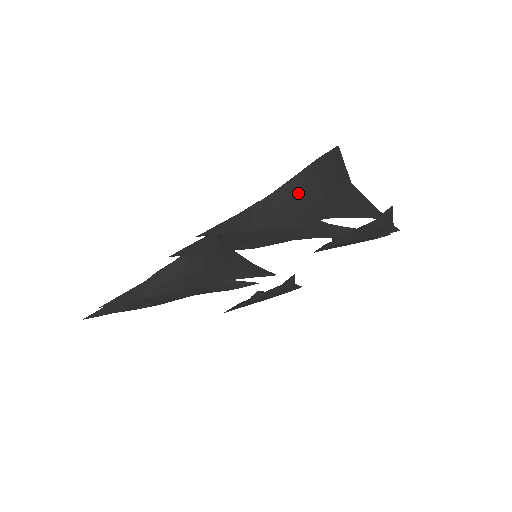
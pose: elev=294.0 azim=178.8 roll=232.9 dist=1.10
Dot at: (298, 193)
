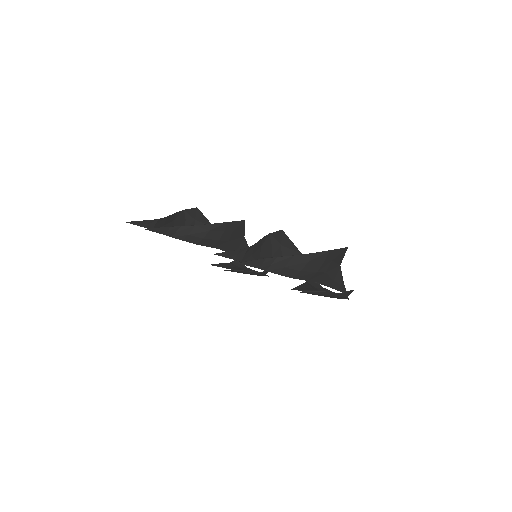
Dot at: (306, 264)
